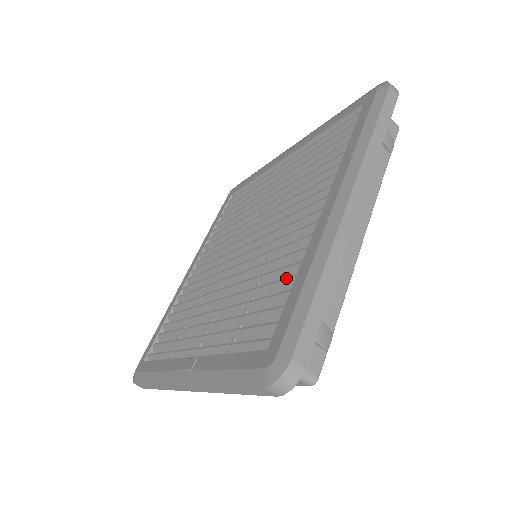
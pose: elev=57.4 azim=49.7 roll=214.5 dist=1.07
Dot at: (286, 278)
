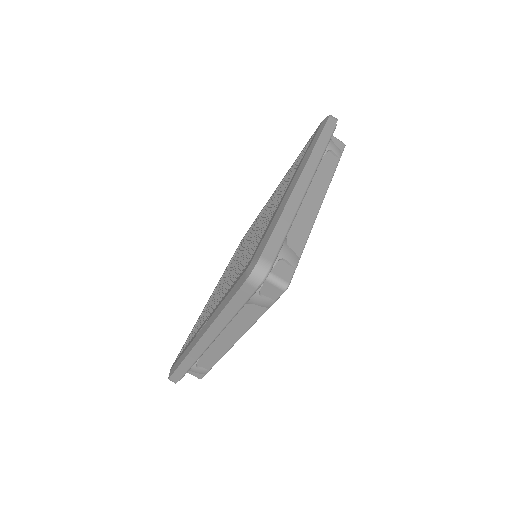
Dot at: (264, 231)
